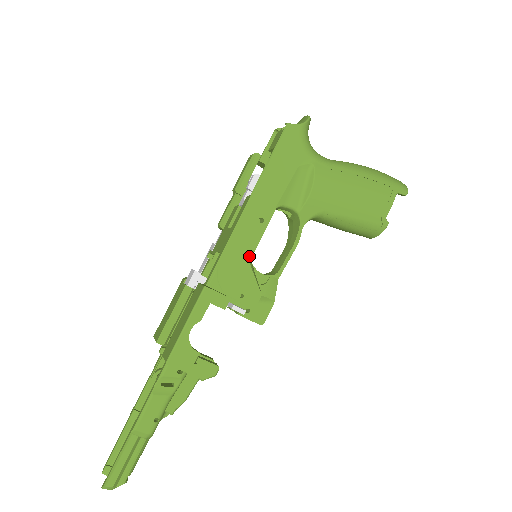
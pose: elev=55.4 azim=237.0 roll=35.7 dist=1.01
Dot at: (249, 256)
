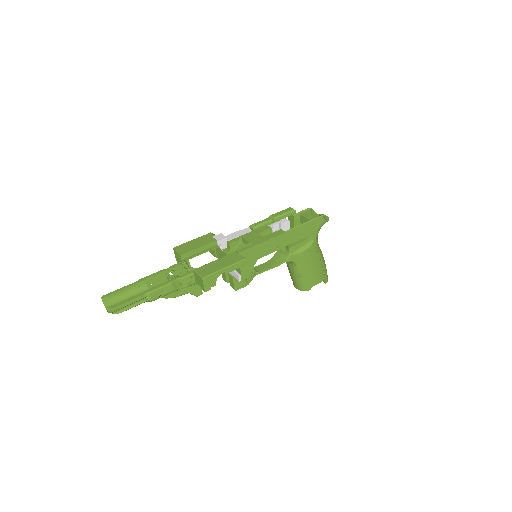
Dot at: (260, 257)
